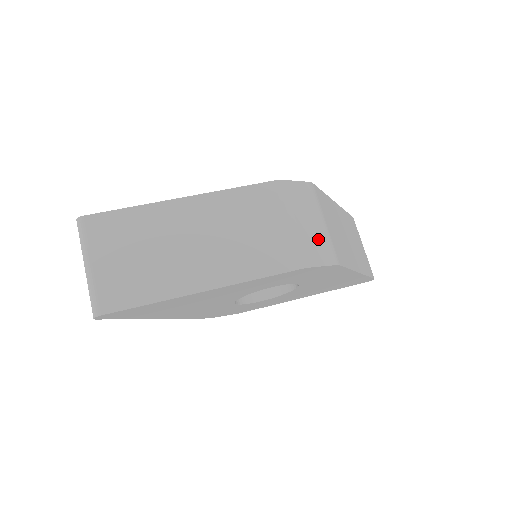
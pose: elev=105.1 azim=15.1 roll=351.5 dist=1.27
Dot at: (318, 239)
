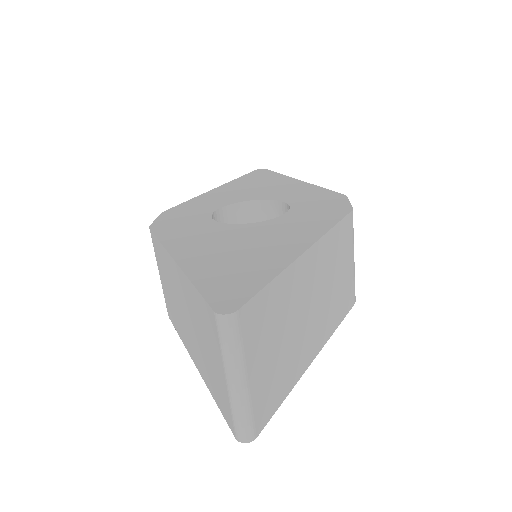
Dot at: occluded
